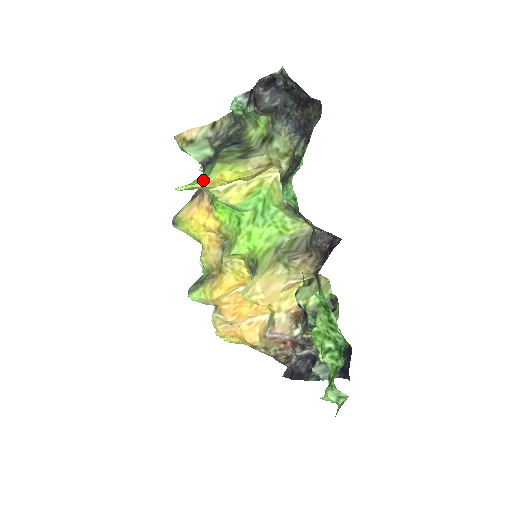
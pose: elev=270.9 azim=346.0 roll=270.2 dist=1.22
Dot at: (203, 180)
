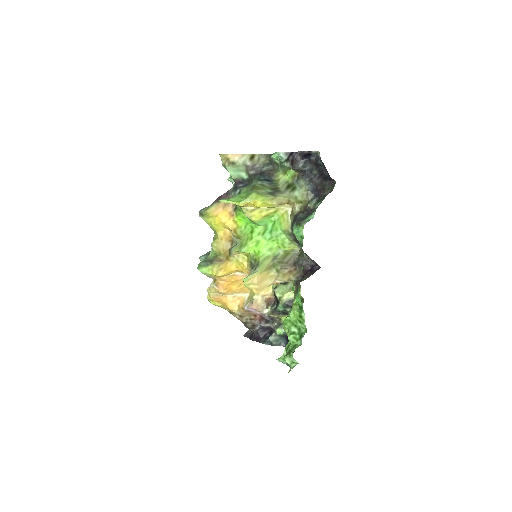
Dot at: (241, 201)
